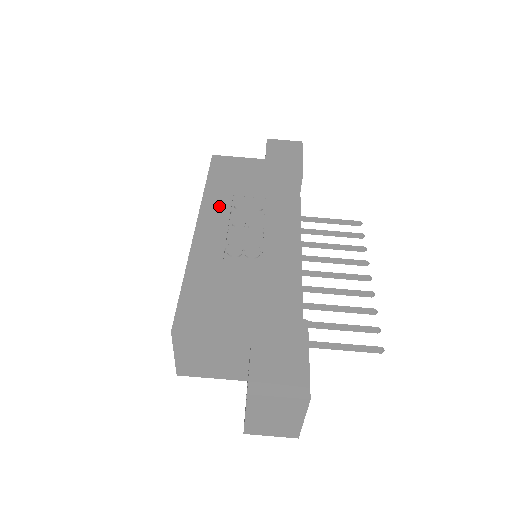
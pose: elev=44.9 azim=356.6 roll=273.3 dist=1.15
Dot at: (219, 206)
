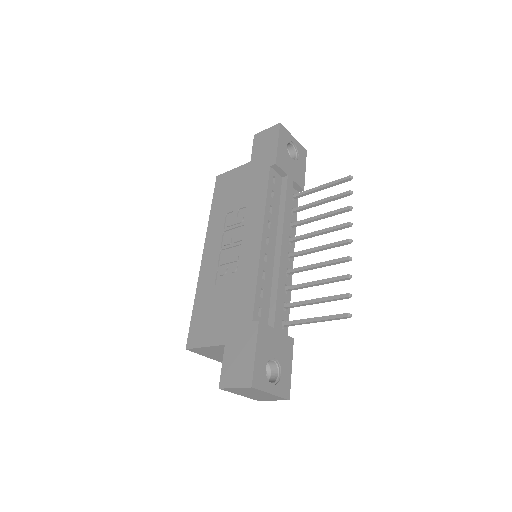
Dot at: (216, 230)
